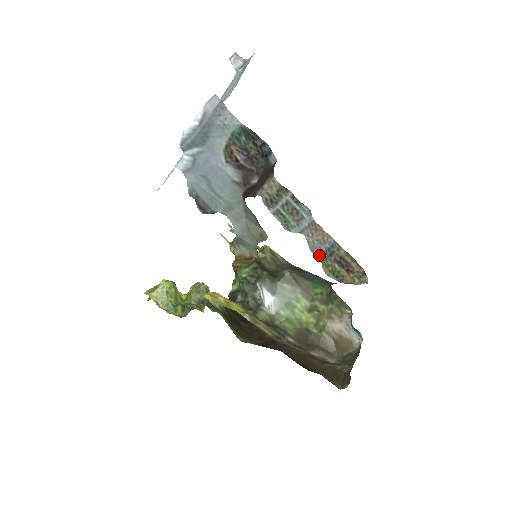
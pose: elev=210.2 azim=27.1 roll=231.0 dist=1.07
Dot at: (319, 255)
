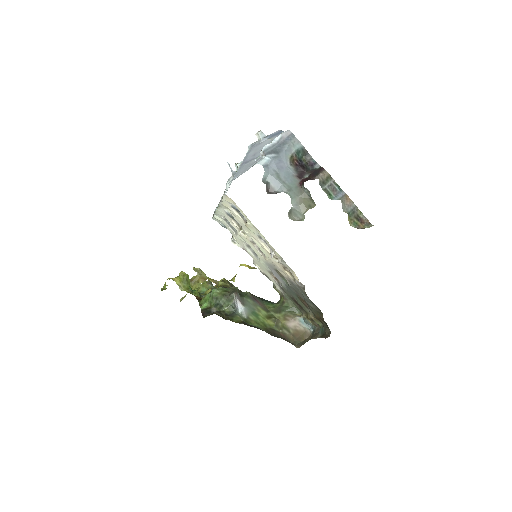
Dot at: (348, 213)
